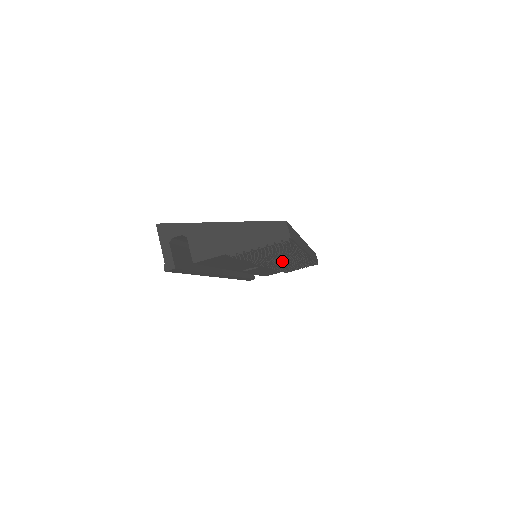
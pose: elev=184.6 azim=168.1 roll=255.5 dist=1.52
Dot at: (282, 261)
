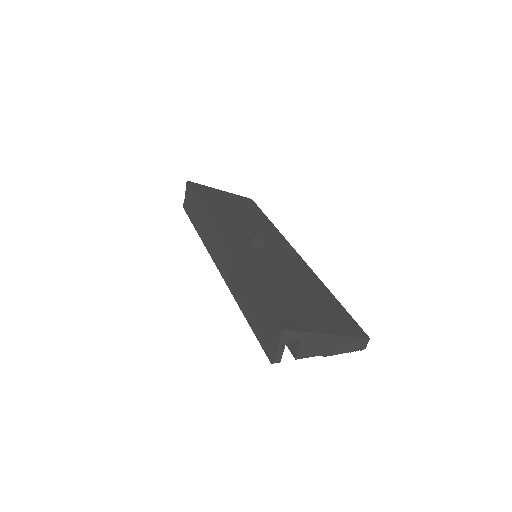
Dot at: occluded
